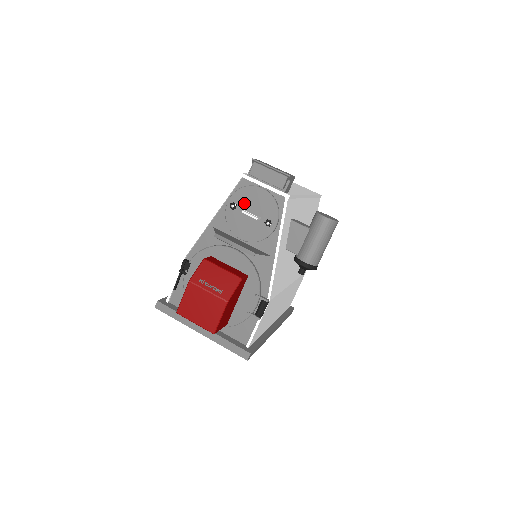
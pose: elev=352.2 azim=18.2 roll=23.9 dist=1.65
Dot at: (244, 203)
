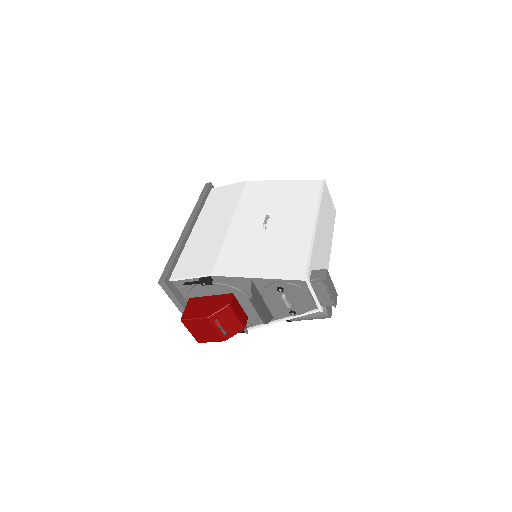
Dot at: (289, 293)
